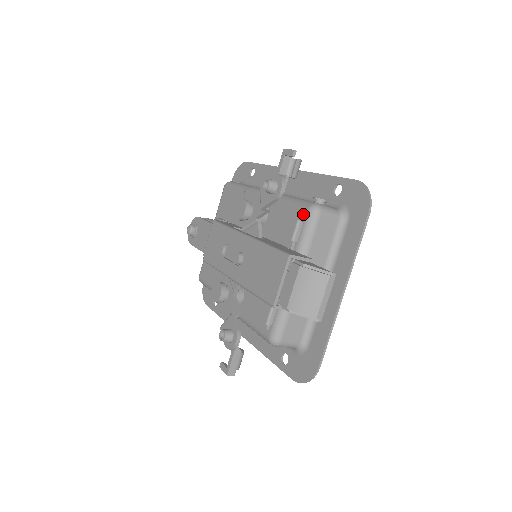
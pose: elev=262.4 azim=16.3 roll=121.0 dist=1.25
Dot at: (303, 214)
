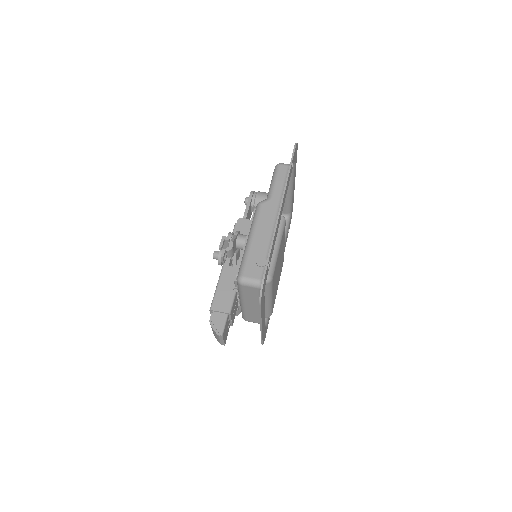
Dot at: occluded
